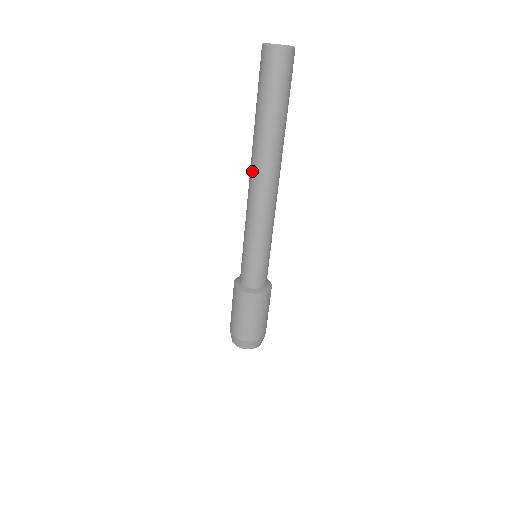
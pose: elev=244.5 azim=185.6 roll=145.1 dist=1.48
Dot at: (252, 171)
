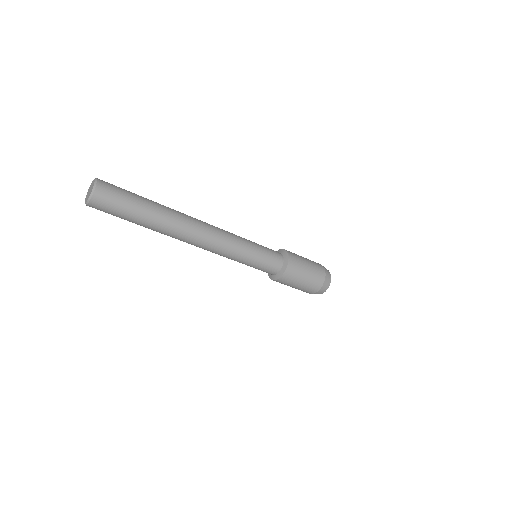
Dot at: occluded
